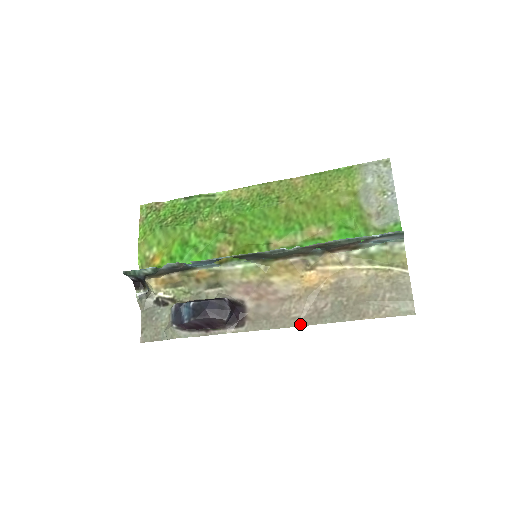
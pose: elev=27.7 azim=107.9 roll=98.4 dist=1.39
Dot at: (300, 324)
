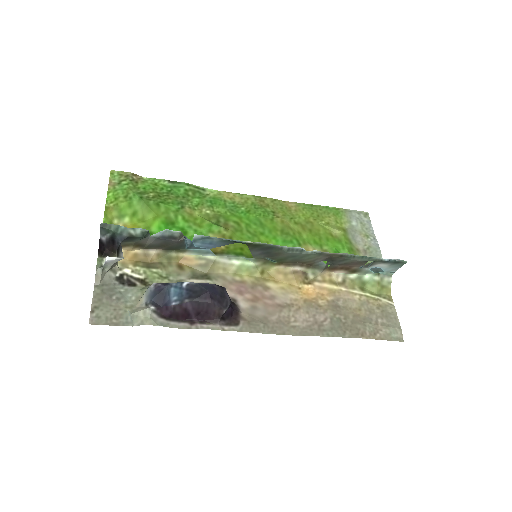
Dot at: (301, 333)
